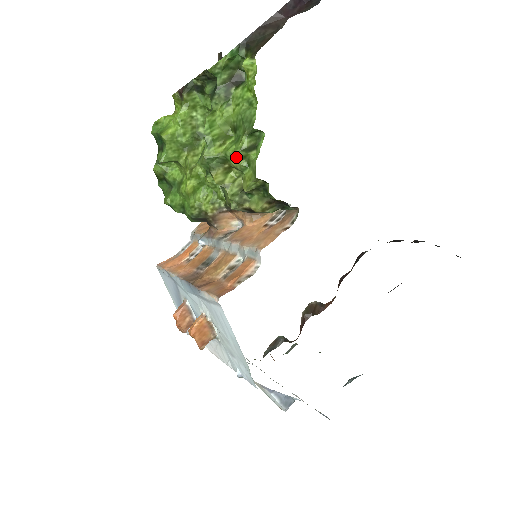
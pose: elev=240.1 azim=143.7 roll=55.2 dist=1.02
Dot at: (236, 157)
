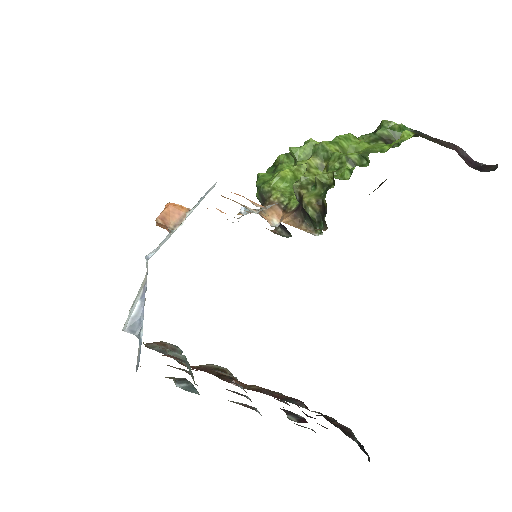
Dot at: (337, 159)
